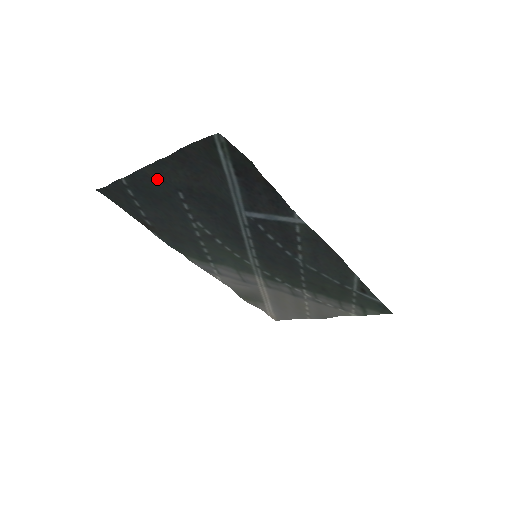
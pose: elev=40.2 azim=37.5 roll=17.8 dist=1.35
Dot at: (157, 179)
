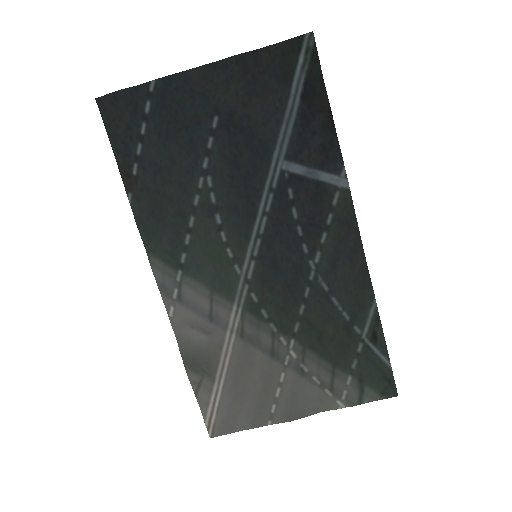
Dot at: (198, 91)
